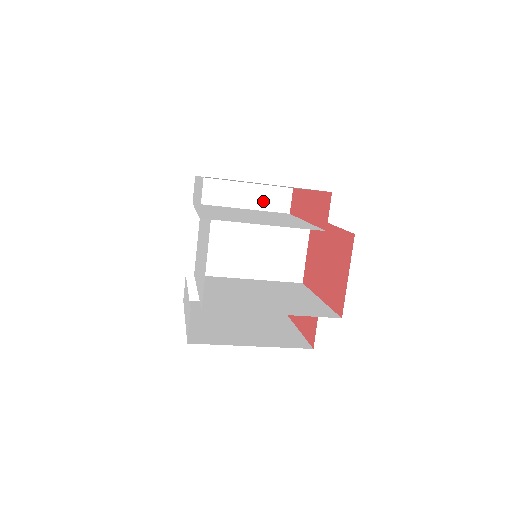
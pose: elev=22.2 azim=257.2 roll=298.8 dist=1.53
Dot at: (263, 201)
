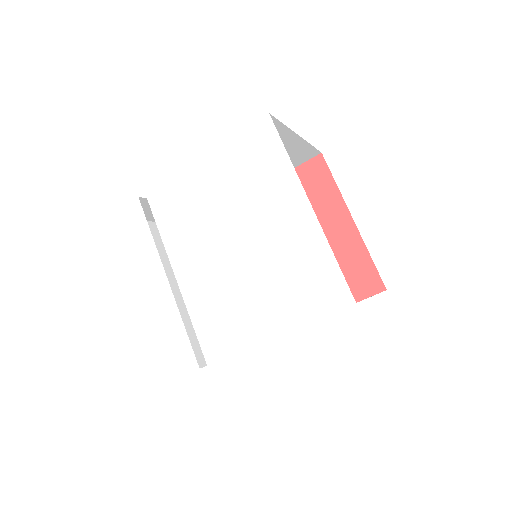
Dot at: (289, 155)
